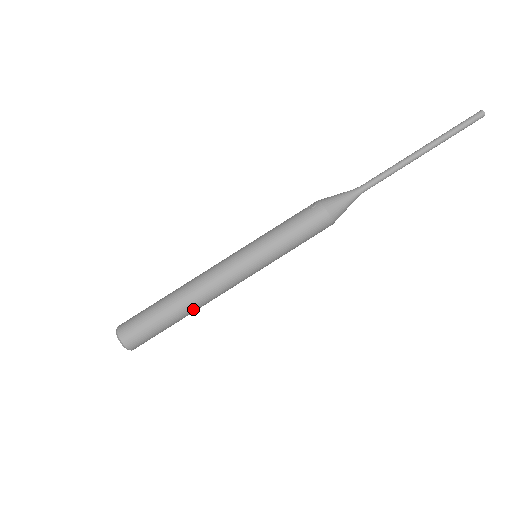
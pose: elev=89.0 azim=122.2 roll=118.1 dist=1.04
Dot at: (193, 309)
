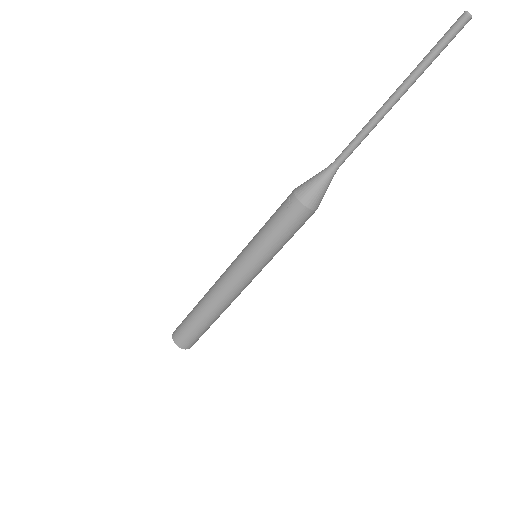
Dot at: (222, 312)
